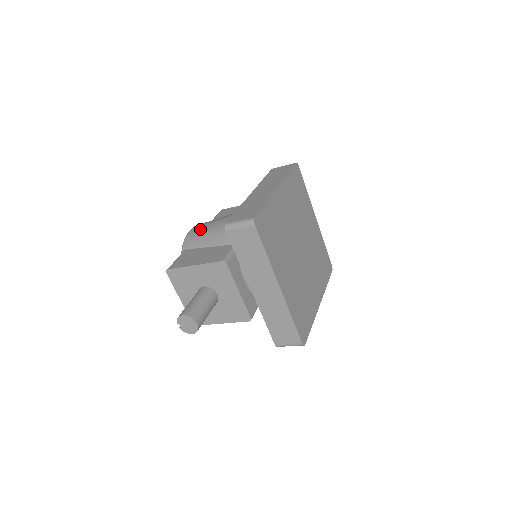
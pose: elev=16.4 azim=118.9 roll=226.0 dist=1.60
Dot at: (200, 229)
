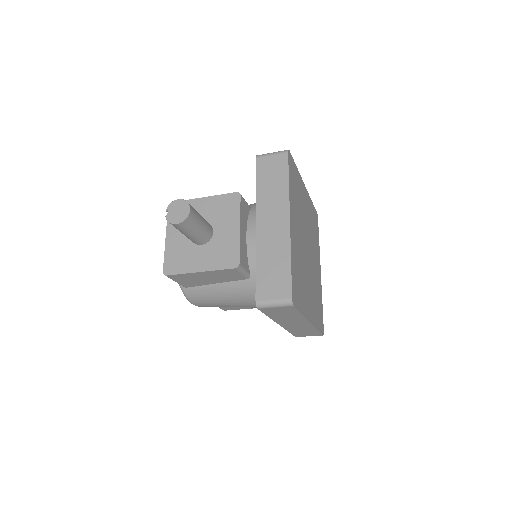
Dot at: occluded
